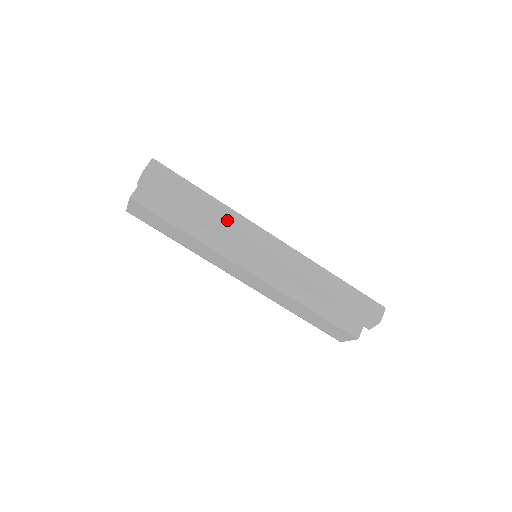
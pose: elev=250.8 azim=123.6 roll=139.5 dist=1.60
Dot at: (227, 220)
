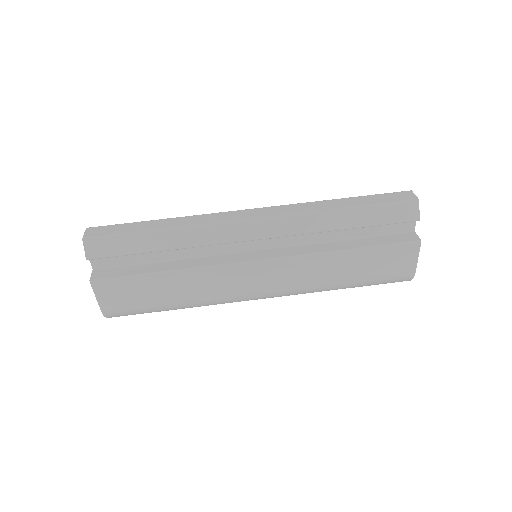
Dot at: (192, 223)
